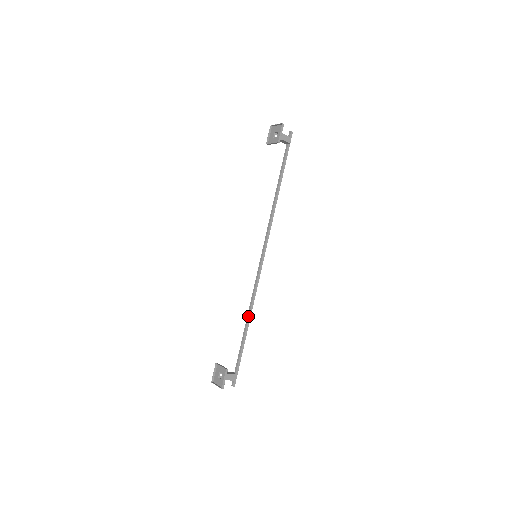
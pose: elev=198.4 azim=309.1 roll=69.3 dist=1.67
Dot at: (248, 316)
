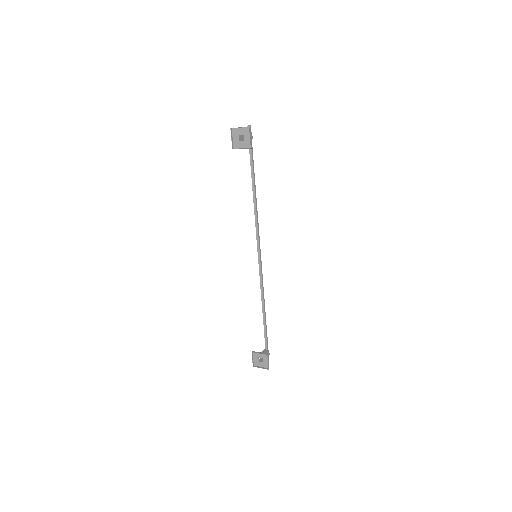
Dot at: (263, 305)
